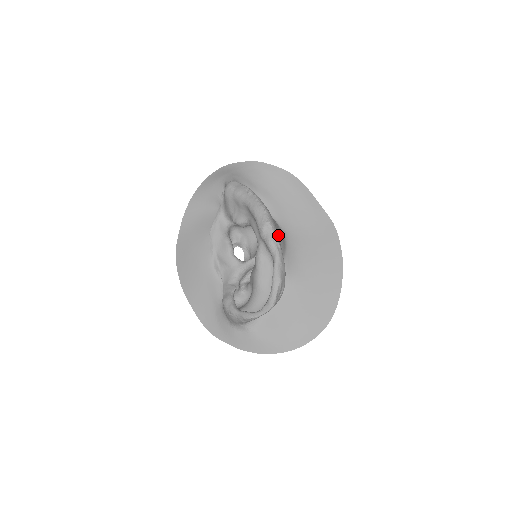
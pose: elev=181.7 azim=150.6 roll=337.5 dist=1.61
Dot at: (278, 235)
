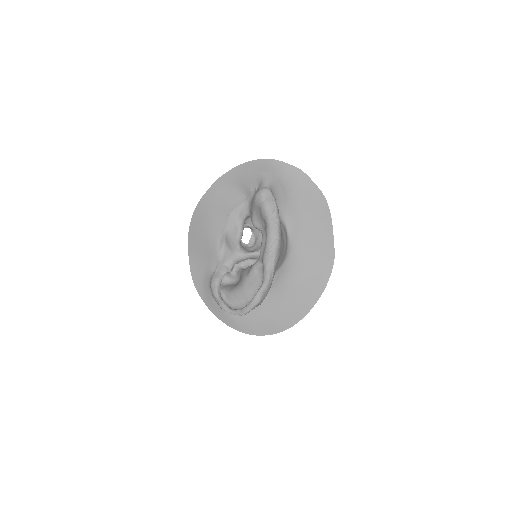
Dot at: (279, 259)
